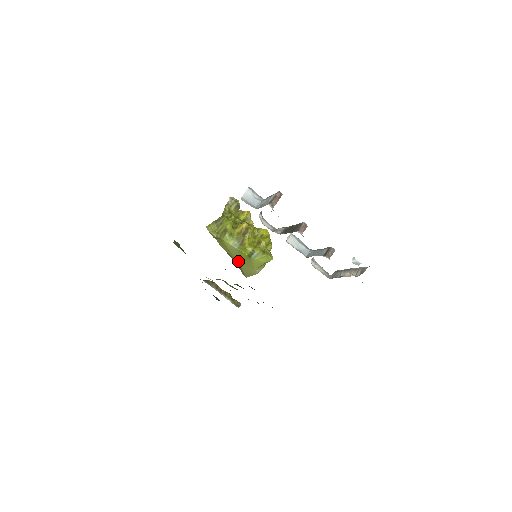
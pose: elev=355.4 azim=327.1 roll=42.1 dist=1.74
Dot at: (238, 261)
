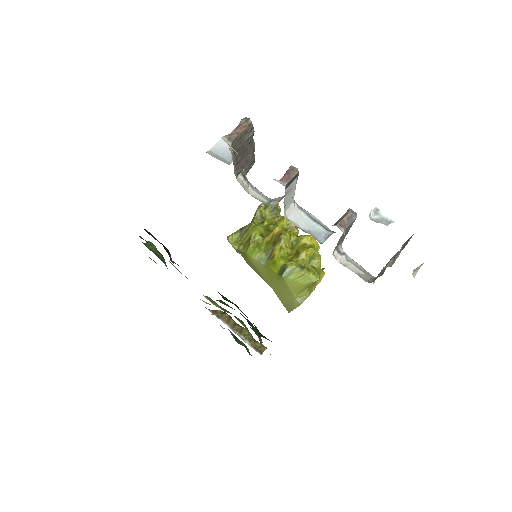
Dot at: (270, 285)
